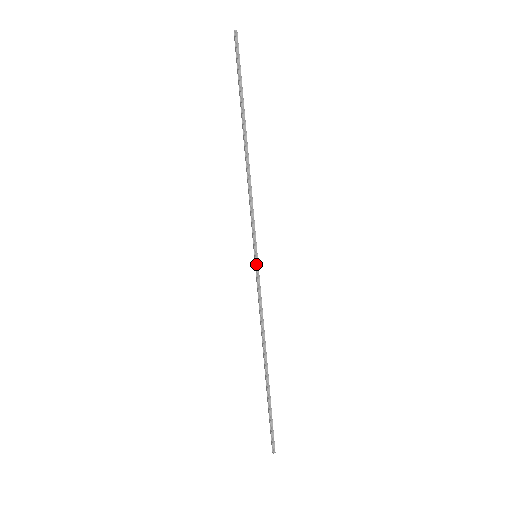
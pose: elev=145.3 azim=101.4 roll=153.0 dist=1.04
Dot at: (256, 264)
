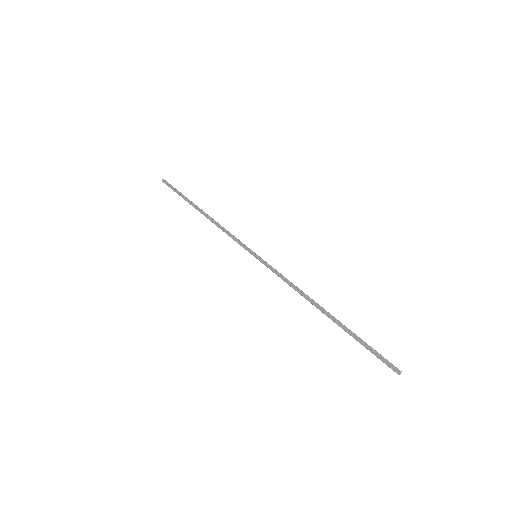
Dot at: (260, 259)
